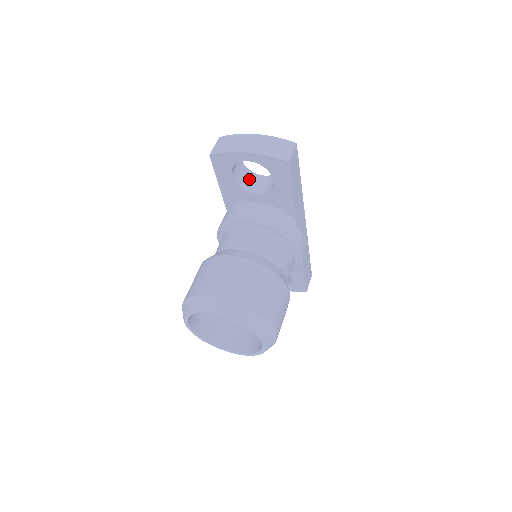
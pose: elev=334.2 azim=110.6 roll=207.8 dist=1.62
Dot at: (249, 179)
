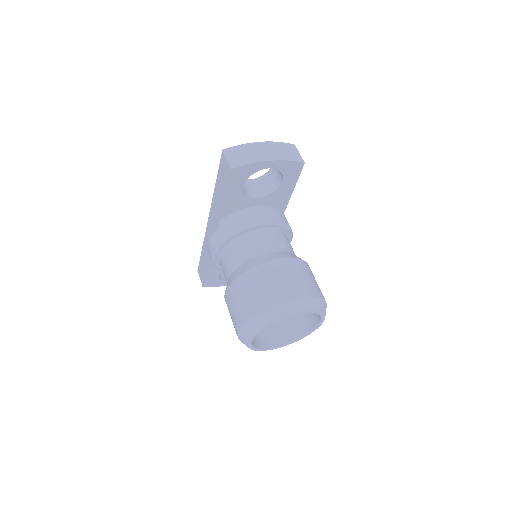
Dot at: (244, 185)
